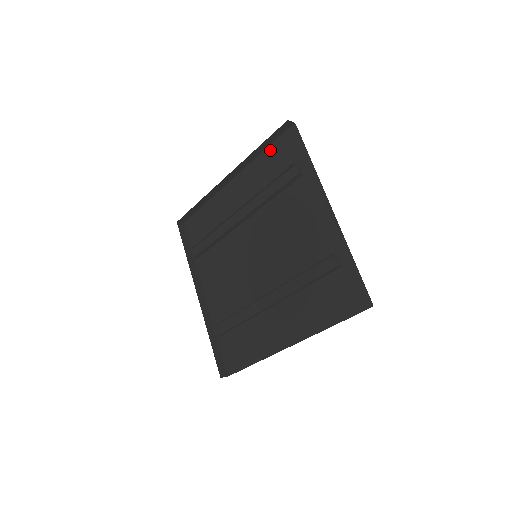
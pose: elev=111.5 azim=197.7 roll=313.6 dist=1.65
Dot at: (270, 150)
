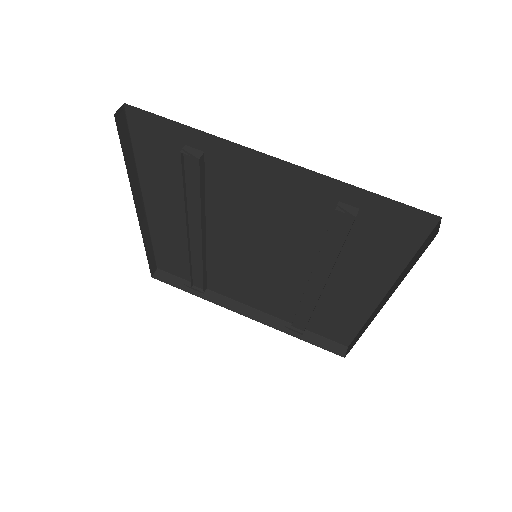
Dot at: (139, 152)
